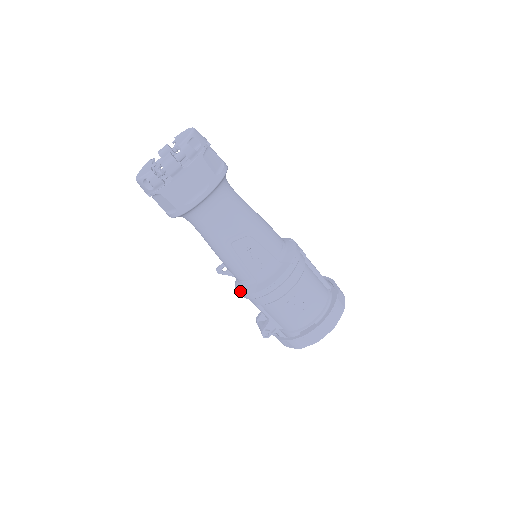
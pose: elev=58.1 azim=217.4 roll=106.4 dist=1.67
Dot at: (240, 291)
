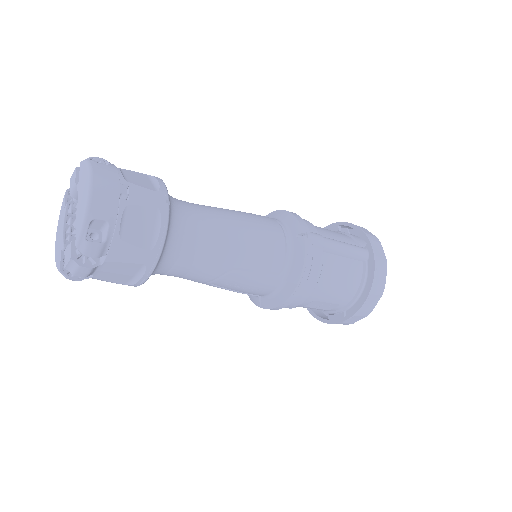
Dot at: occluded
